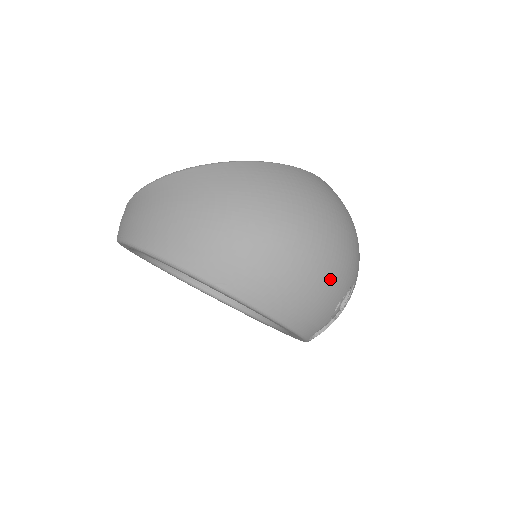
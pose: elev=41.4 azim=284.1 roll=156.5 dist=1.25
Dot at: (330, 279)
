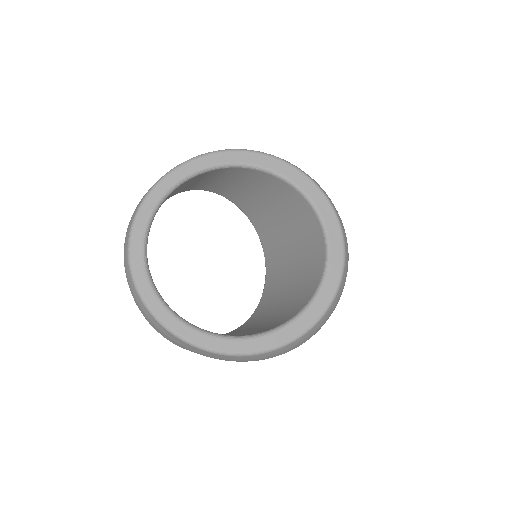
Dot at: occluded
